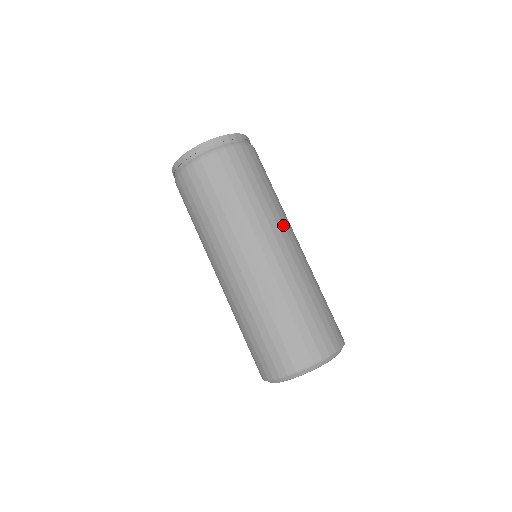
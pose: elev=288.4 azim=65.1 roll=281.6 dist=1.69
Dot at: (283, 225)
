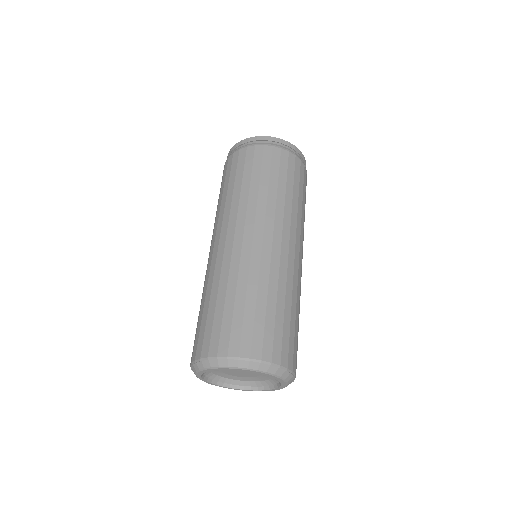
Dot at: (290, 228)
